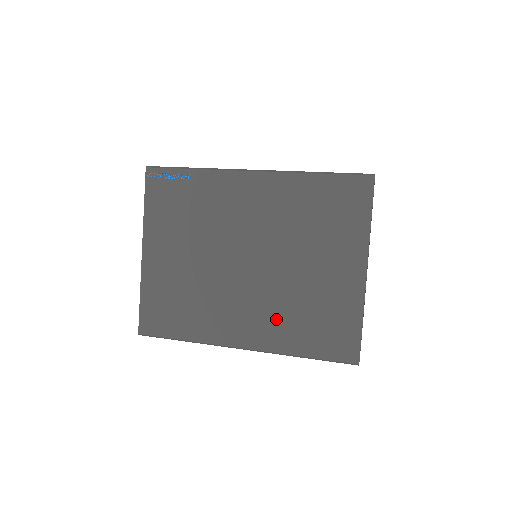
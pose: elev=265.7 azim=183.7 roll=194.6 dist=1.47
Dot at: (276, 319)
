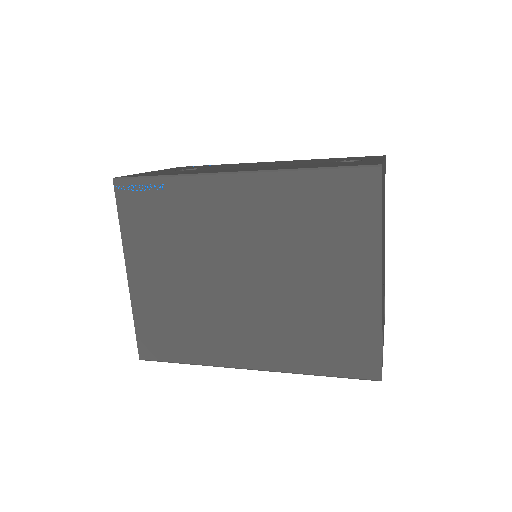
Dot at: (284, 337)
